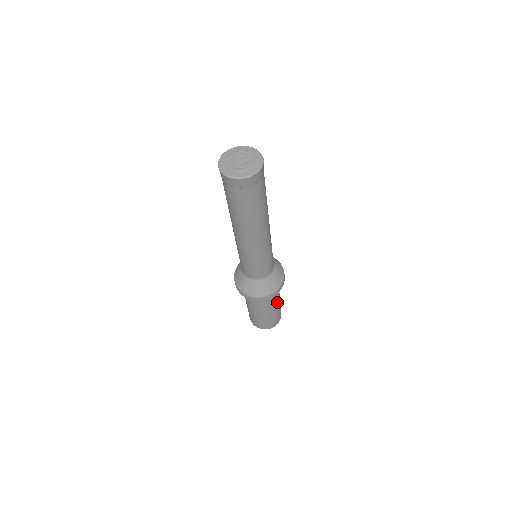
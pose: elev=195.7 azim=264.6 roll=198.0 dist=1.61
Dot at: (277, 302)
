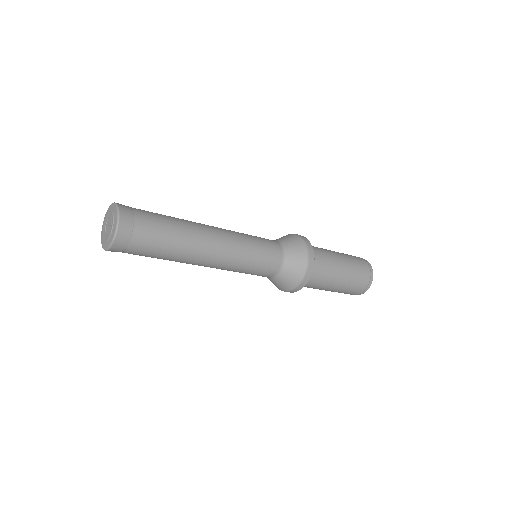
Dot at: (336, 275)
